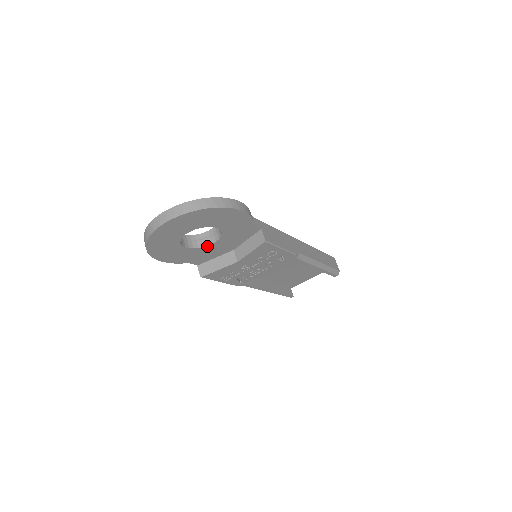
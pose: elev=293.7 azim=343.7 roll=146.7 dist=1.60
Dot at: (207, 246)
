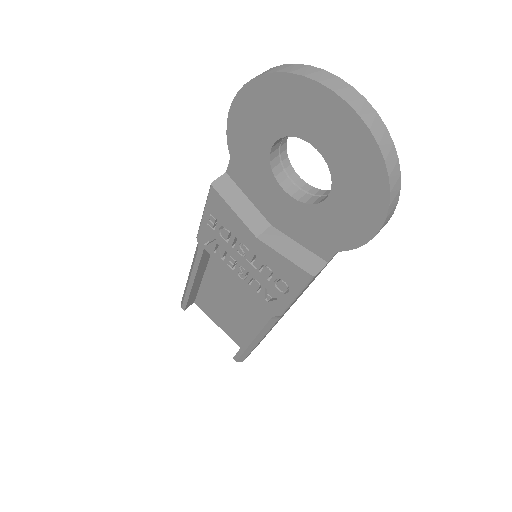
Dot at: (278, 183)
